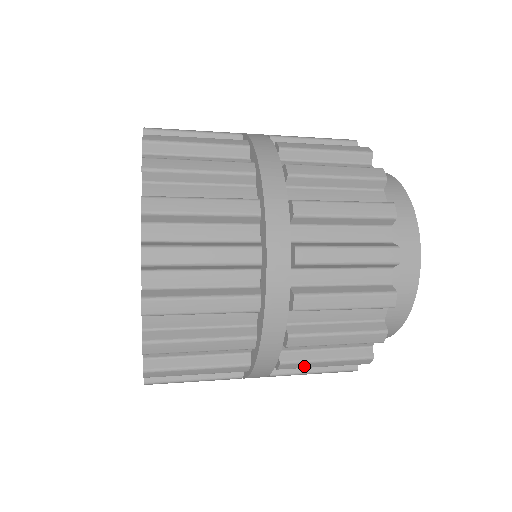
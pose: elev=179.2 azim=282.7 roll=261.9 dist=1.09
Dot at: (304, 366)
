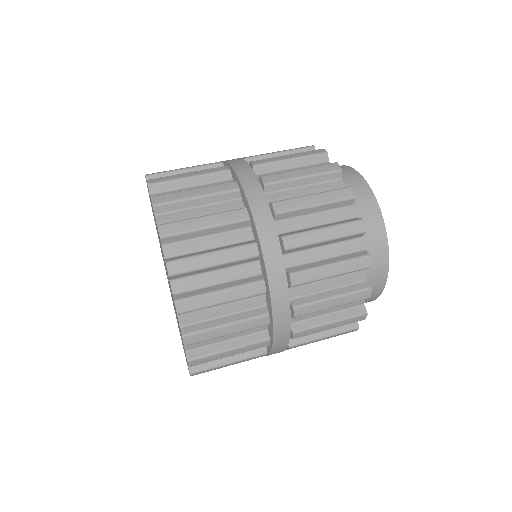
Dot at: occluded
